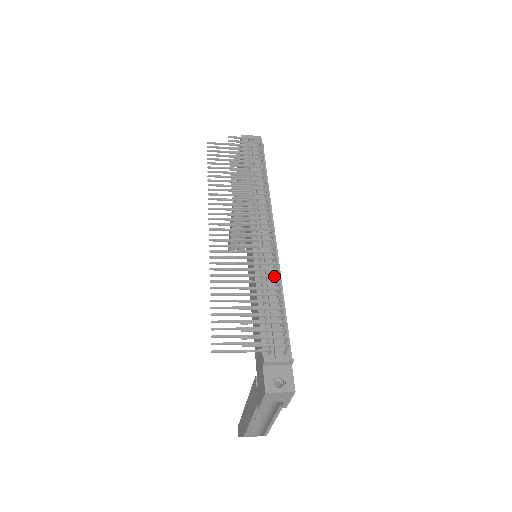
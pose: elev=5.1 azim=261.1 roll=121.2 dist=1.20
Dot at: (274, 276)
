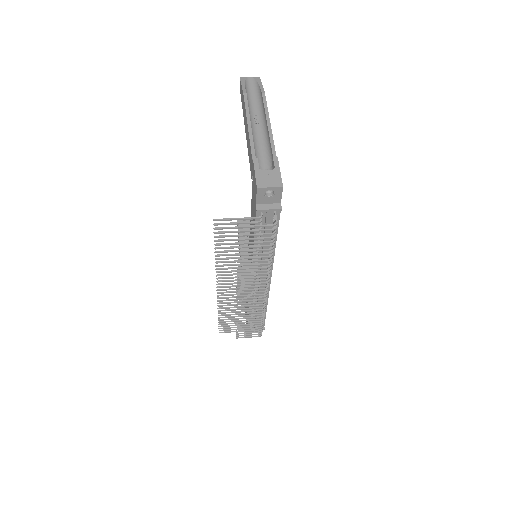
Dot at: (261, 315)
